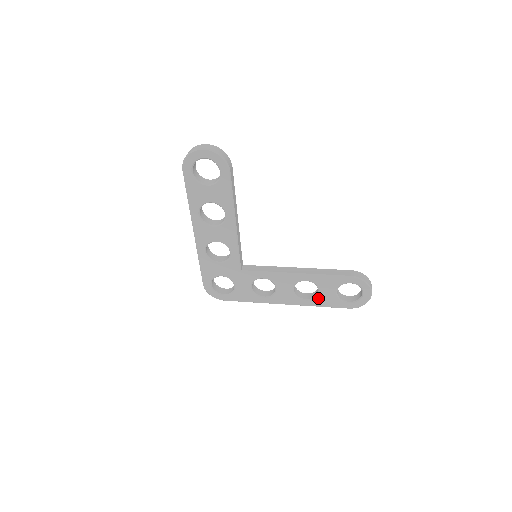
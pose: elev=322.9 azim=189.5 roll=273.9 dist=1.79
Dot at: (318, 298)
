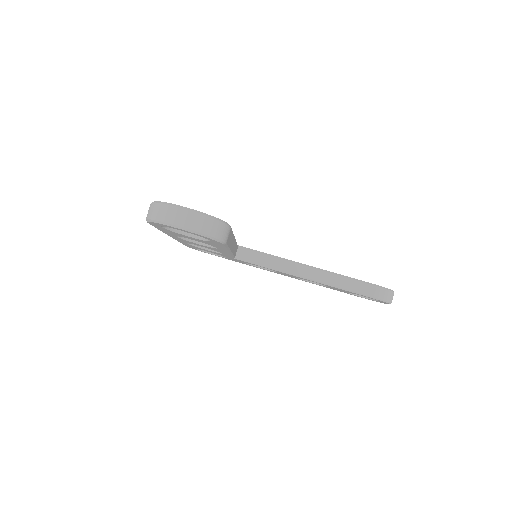
Dot at: (326, 286)
